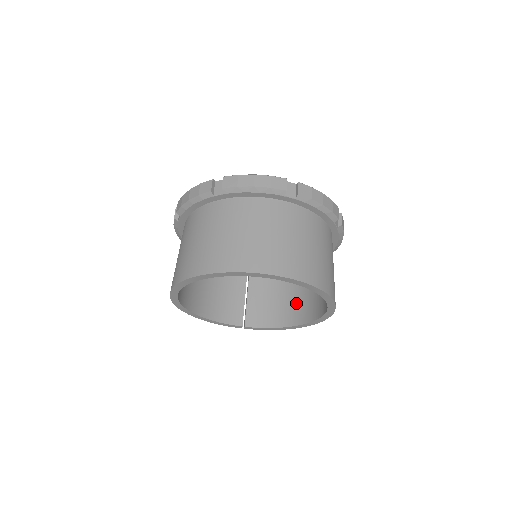
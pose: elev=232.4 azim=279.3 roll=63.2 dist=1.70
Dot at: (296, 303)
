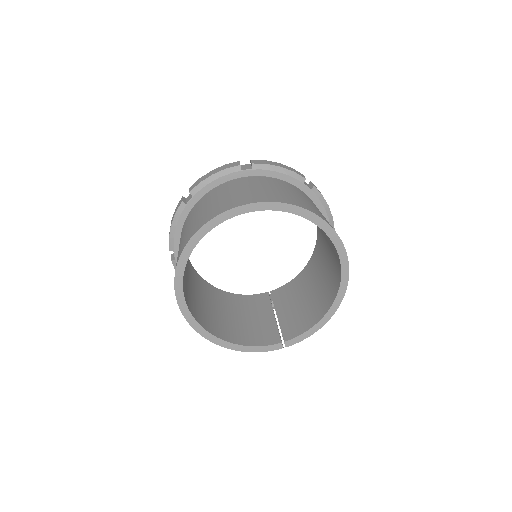
Dot at: (323, 292)
